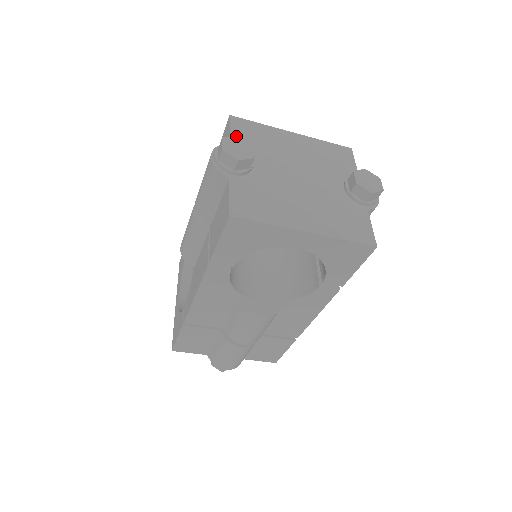
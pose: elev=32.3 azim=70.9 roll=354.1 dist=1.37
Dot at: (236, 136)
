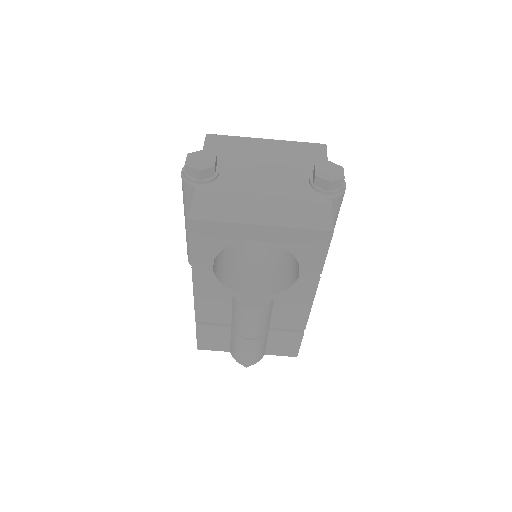
Dot at: (201, 151)
